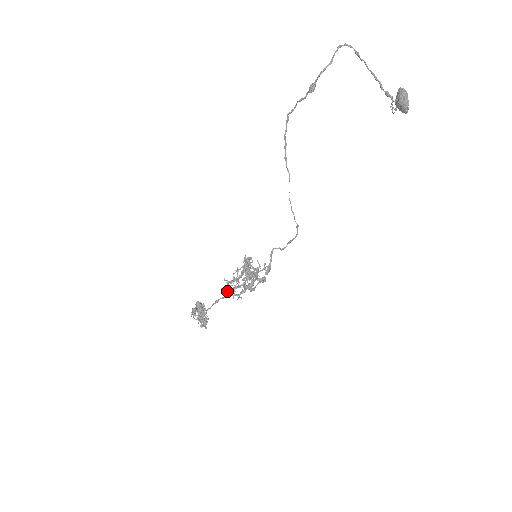
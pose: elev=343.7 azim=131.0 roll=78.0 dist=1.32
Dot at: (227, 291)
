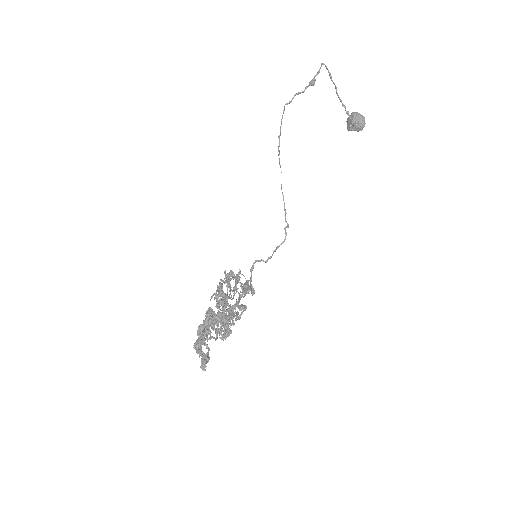
Dot at: occluded
